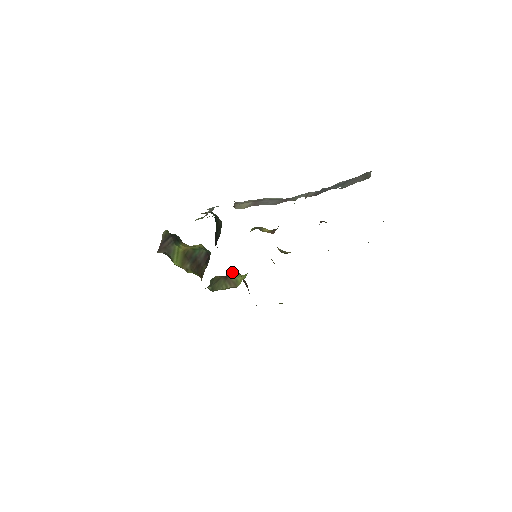
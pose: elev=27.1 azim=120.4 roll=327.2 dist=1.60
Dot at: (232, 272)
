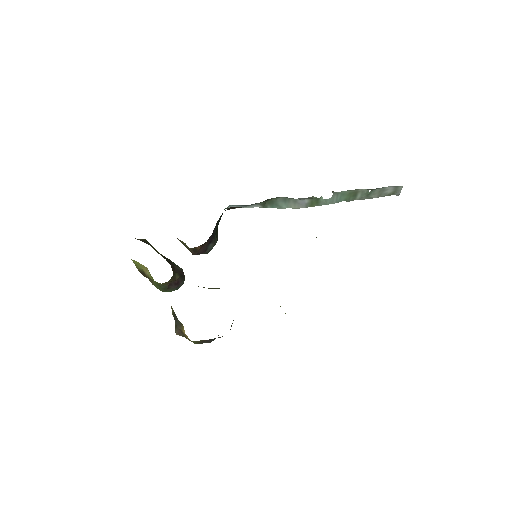
Dot at: occluded
